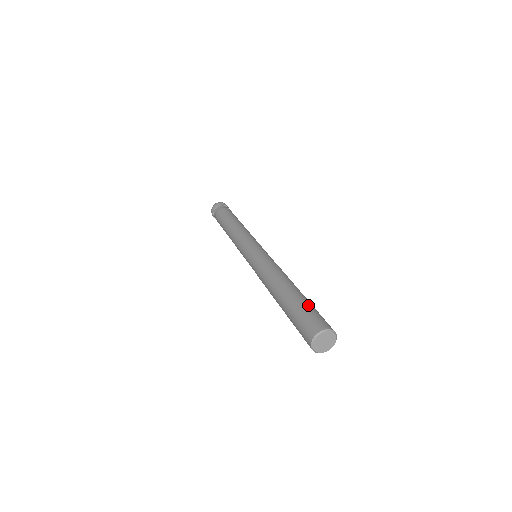
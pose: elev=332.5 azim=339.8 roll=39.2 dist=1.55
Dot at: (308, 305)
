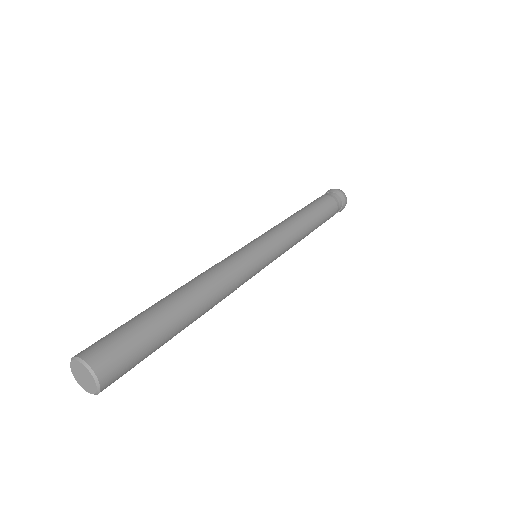
Dot at: (134, 322)
